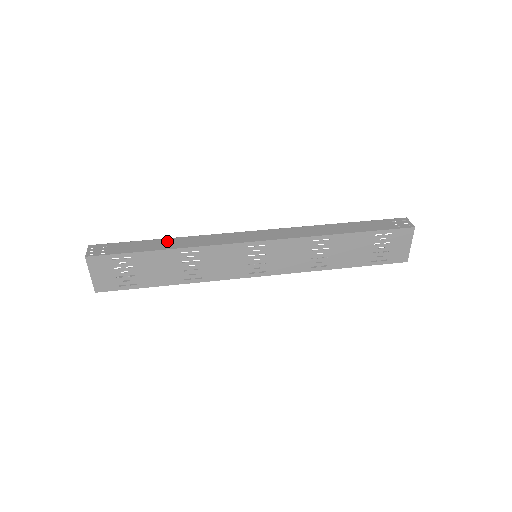
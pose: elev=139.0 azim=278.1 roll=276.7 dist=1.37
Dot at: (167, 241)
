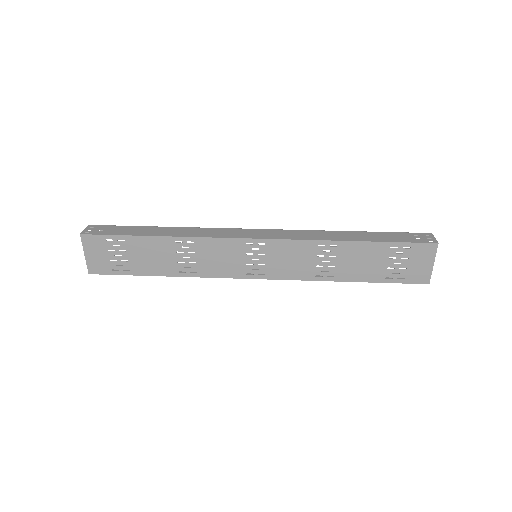
Dot at: (165, 229)
